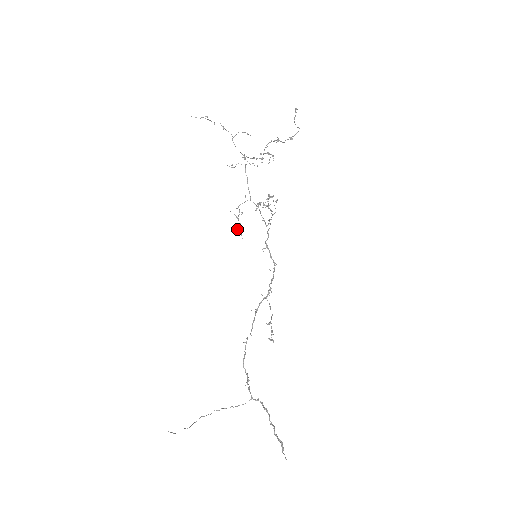
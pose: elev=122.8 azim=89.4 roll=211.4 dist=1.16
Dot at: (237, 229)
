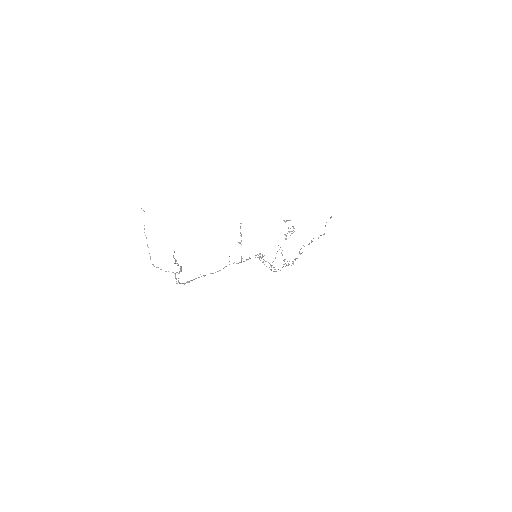
Dot at: (257, 254)
